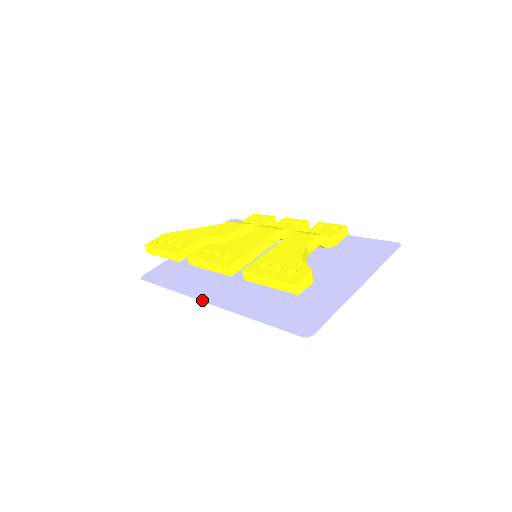
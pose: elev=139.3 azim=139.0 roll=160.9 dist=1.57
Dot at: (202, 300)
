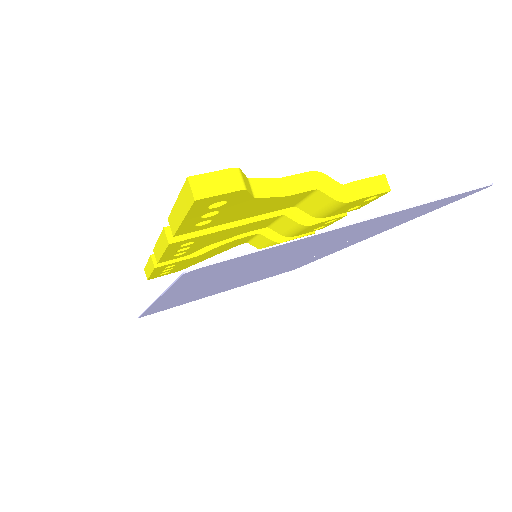
Dot at: occluded
